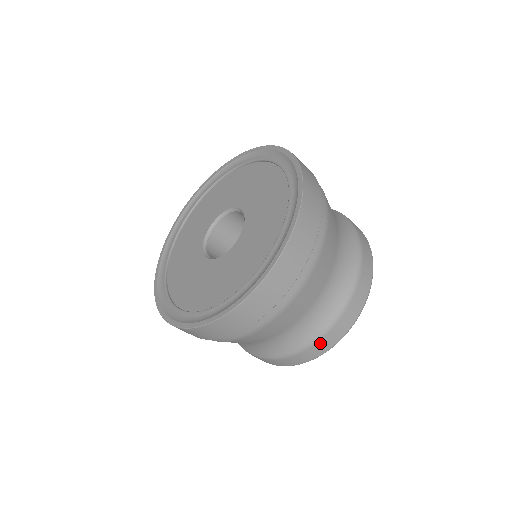
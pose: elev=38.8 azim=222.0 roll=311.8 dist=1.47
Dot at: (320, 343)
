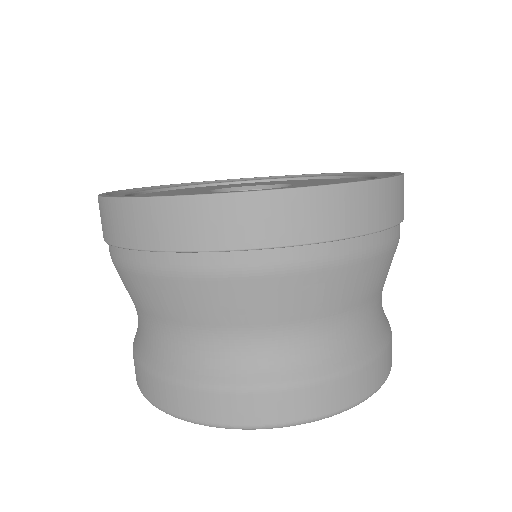
Dot at: (177, 391)
